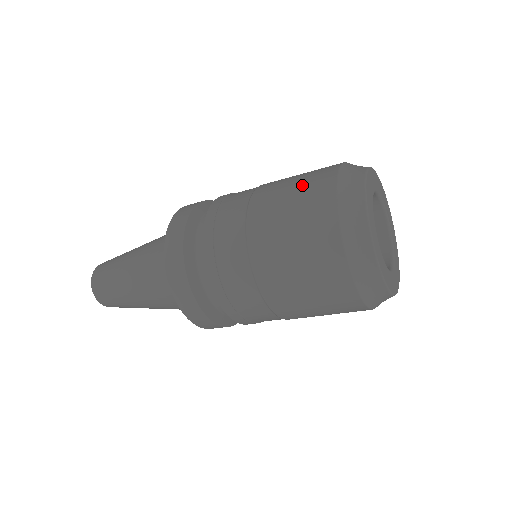
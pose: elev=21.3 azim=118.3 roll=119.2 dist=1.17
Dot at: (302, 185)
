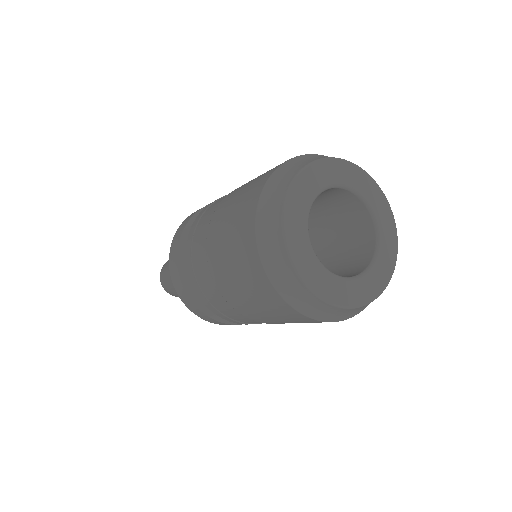
Dot at: occluded
